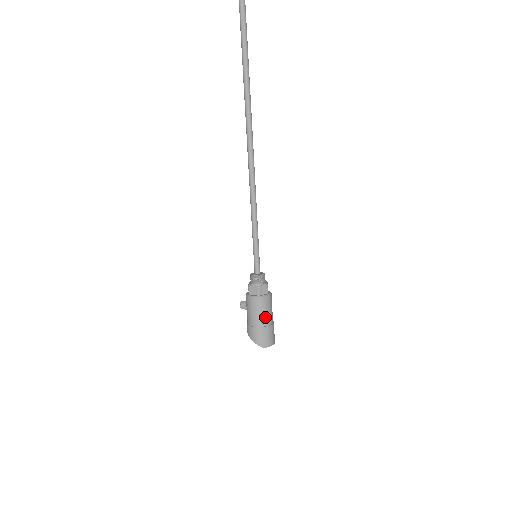
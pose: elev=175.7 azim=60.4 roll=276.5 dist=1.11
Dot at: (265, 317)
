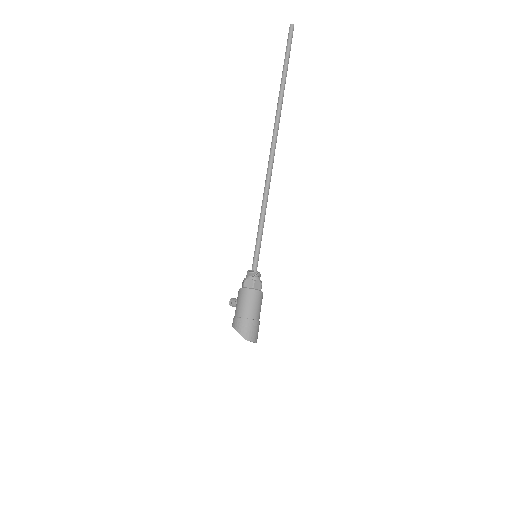
Dot at: (255, 310)
